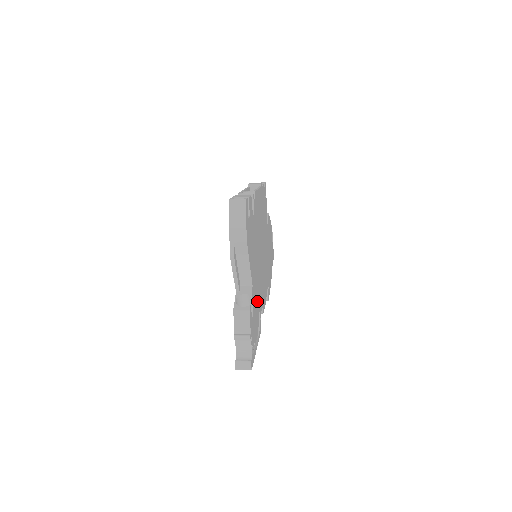
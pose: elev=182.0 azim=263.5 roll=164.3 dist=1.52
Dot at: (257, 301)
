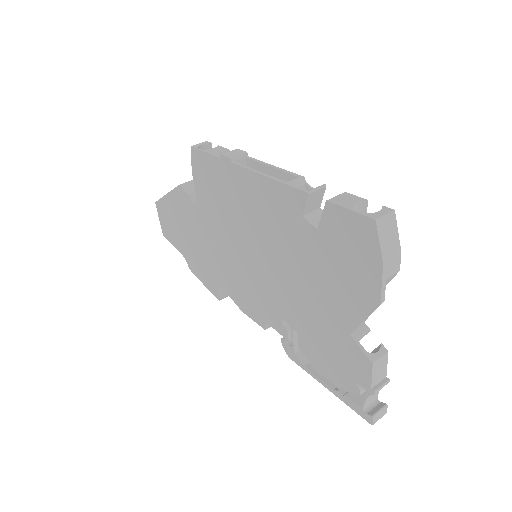
Dot at: occluded
